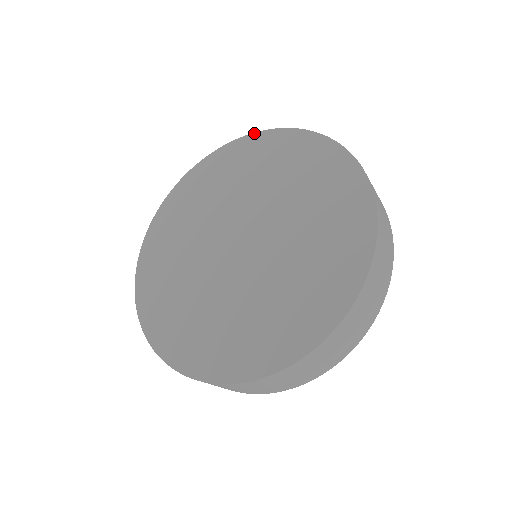
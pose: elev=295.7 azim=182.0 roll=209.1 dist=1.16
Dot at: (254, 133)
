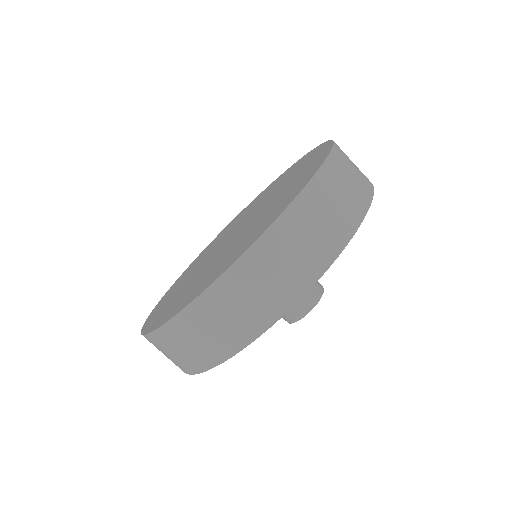
Dot at: occluded
